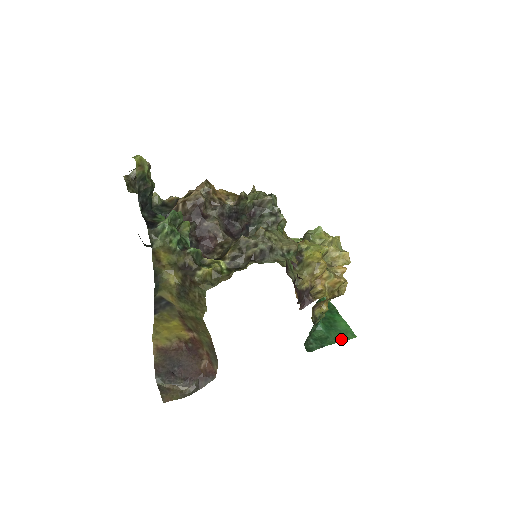
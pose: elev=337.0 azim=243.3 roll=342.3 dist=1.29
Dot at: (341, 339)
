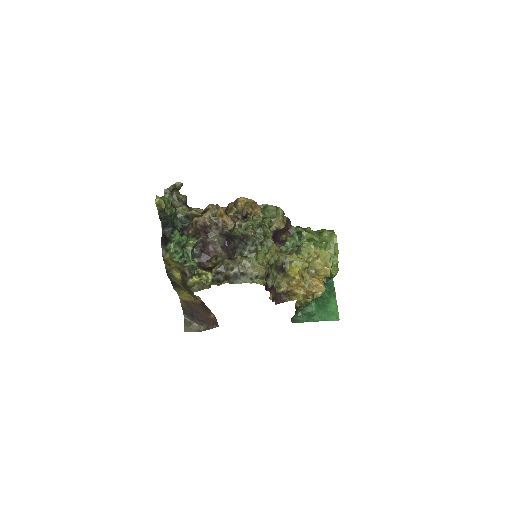
Dot at: (325, 319)
